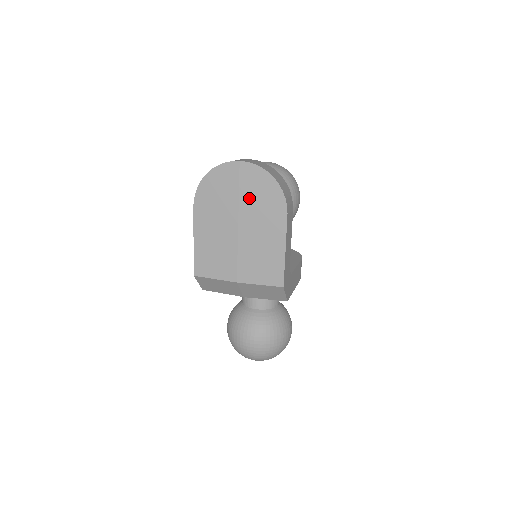
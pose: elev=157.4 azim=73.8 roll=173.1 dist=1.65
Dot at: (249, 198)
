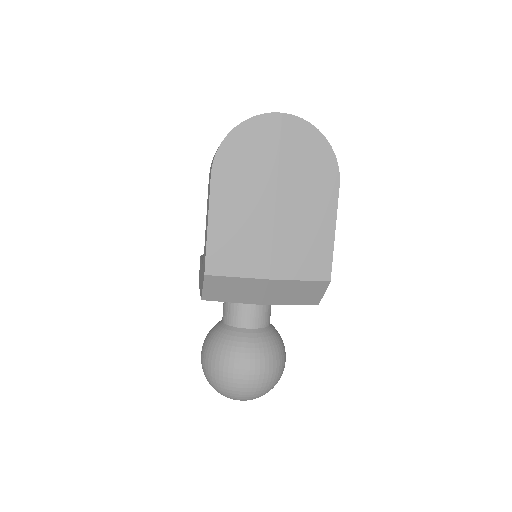
Dot at: (292, 163)
